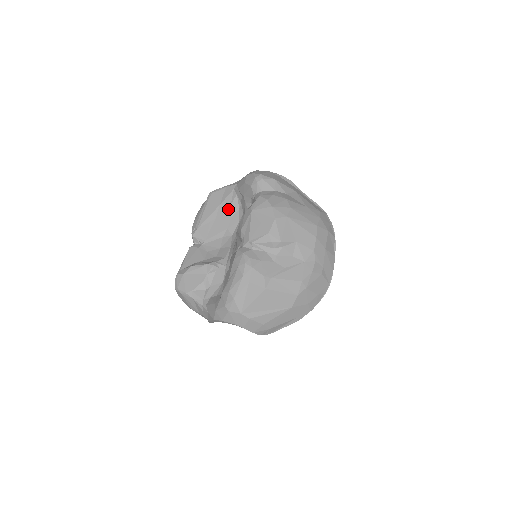
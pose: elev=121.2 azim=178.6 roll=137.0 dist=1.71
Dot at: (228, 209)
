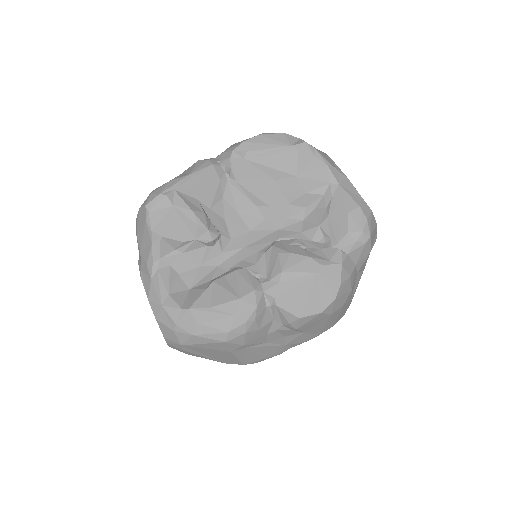
Dot at: (298, 193)
